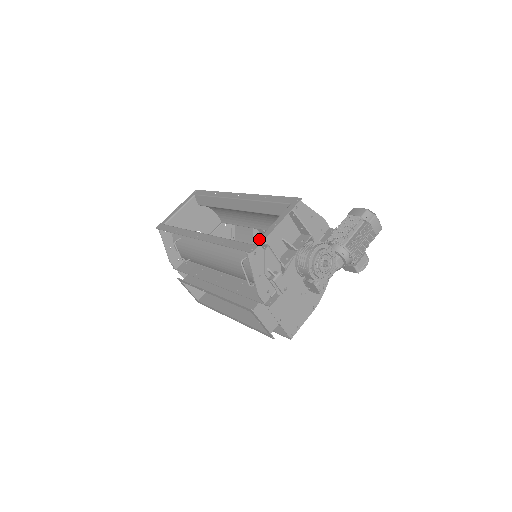
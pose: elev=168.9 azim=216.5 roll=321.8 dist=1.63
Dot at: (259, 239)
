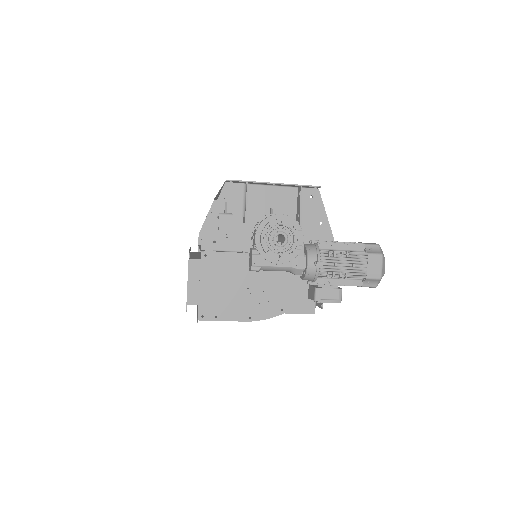
Dot at: occluded
